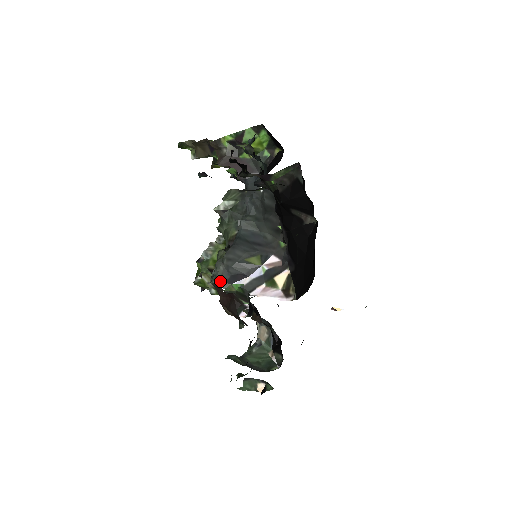
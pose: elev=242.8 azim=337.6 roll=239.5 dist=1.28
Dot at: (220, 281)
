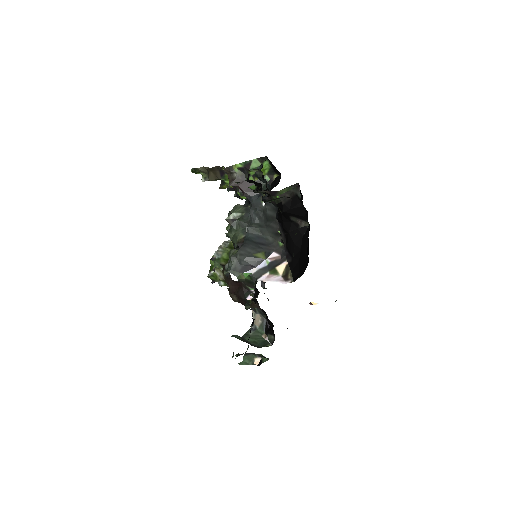
Dot at: (234, 271)
